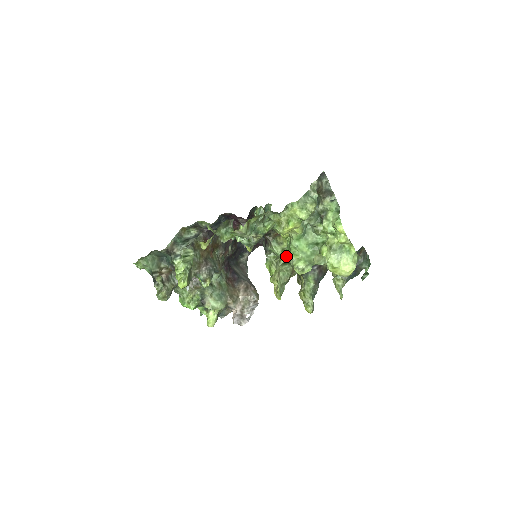
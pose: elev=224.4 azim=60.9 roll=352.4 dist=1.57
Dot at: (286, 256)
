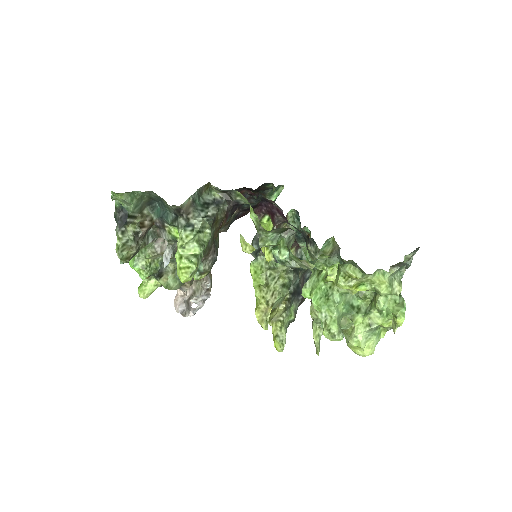
Dot at: (315, 301)
